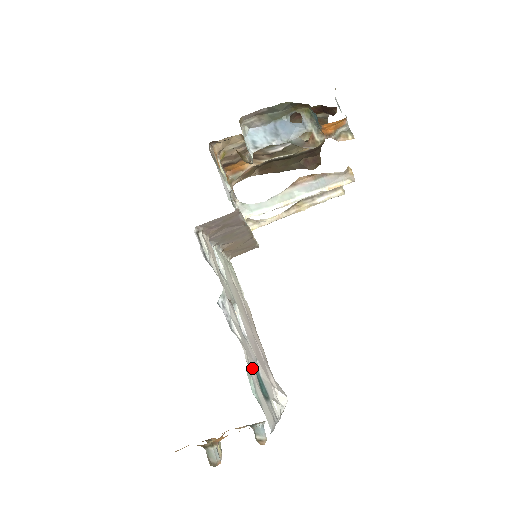
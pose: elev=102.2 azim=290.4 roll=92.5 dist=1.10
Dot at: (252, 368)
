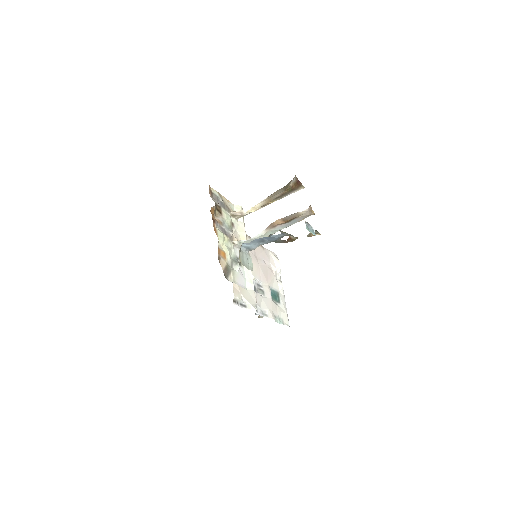
Dot at: (274, 310)
